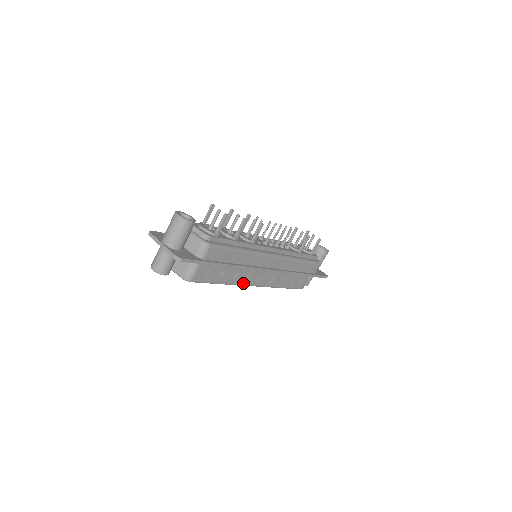
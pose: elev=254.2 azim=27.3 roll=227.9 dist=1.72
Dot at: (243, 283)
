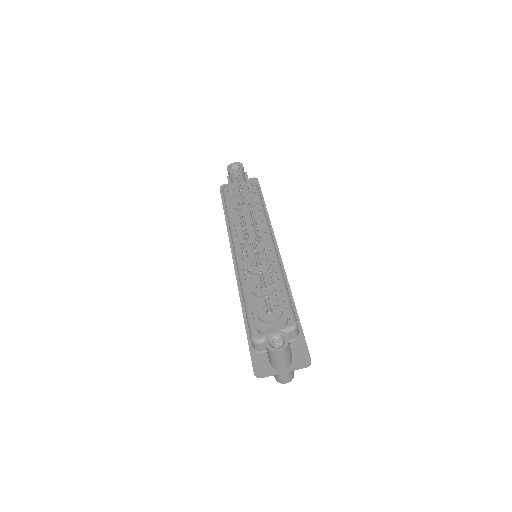
Dot at: occluded
